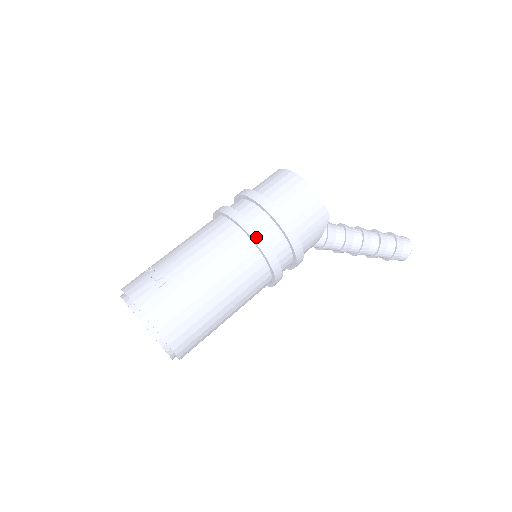
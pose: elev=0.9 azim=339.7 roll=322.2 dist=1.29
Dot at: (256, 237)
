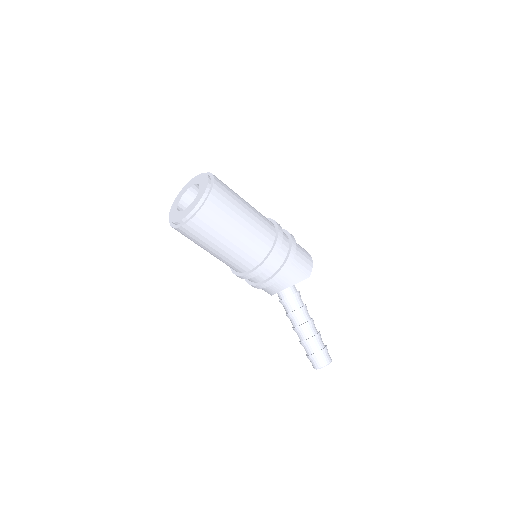
Dot at: (280, 228)
